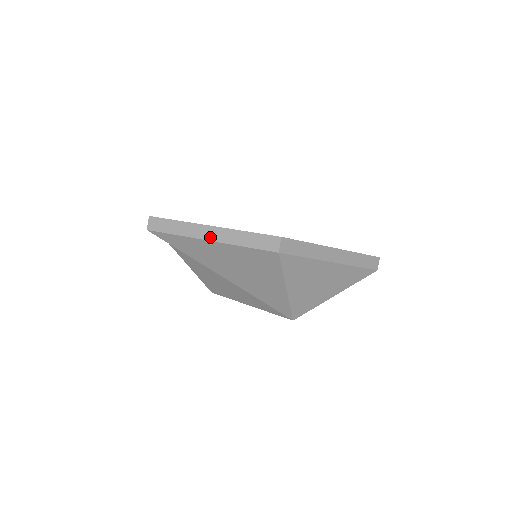
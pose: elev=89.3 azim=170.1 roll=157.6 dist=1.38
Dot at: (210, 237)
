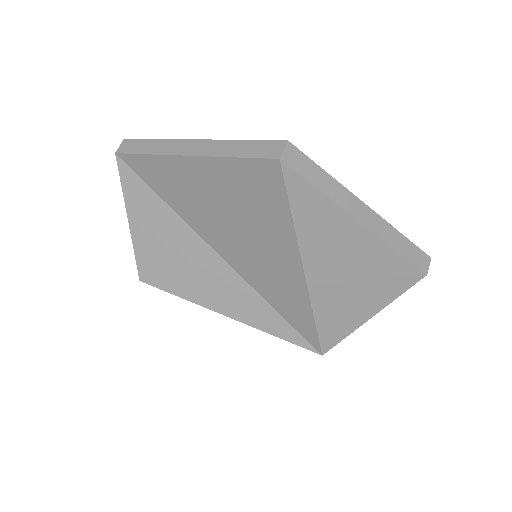
Dot at: (364, 219)
